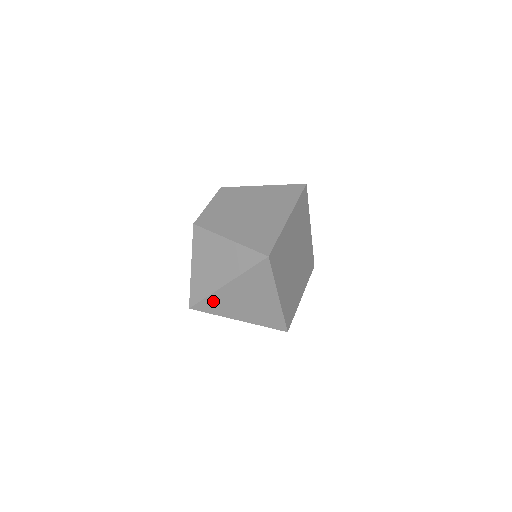
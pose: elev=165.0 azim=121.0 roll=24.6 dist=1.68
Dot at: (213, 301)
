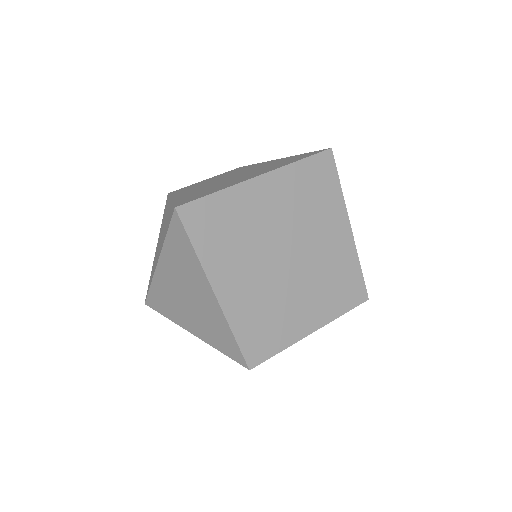
Dot at: (158, 293)
